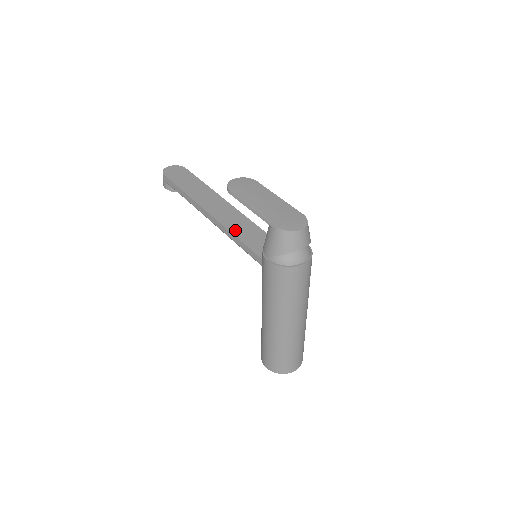
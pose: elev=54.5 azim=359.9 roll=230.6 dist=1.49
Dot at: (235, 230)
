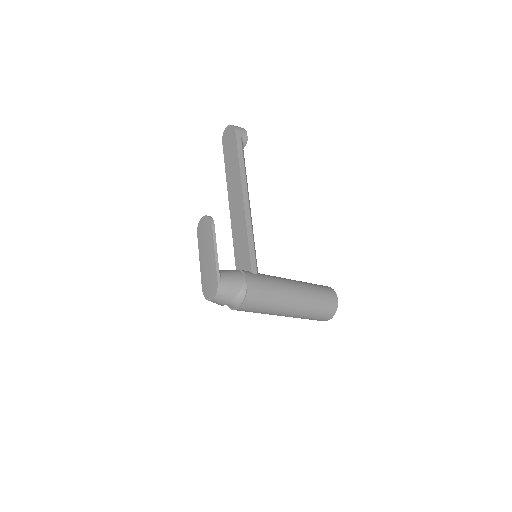
Dot at: (235, 237)
